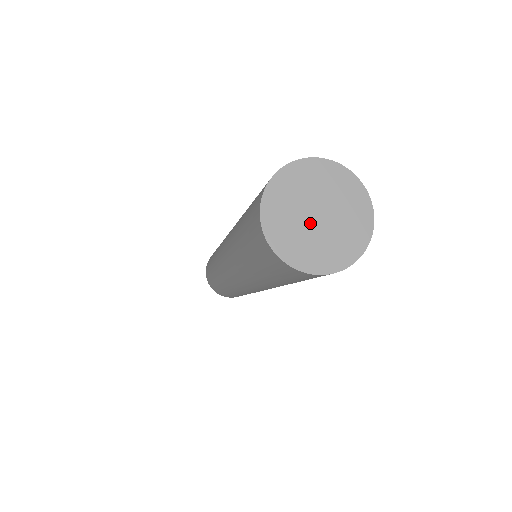
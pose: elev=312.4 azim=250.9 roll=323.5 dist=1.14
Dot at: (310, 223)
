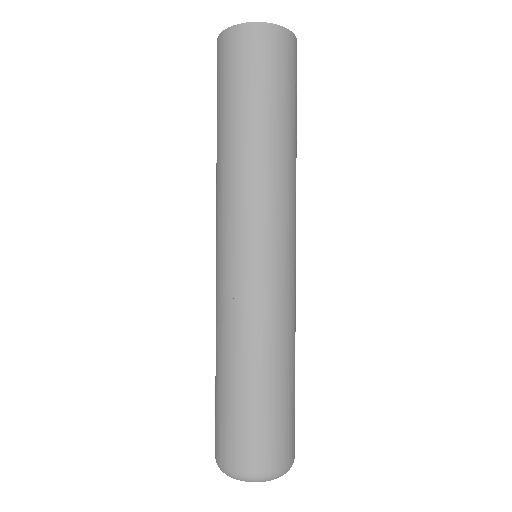
Dot at: occluded
